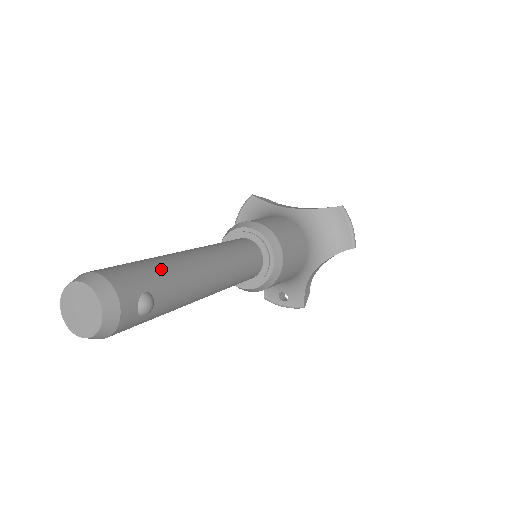
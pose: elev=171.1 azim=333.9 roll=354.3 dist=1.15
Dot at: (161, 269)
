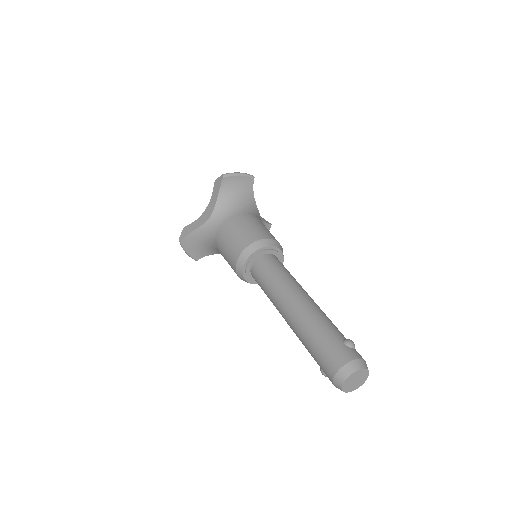
Dot at: (322, 331)
